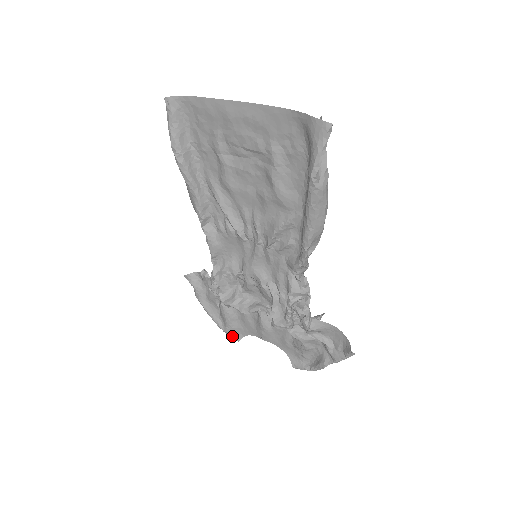
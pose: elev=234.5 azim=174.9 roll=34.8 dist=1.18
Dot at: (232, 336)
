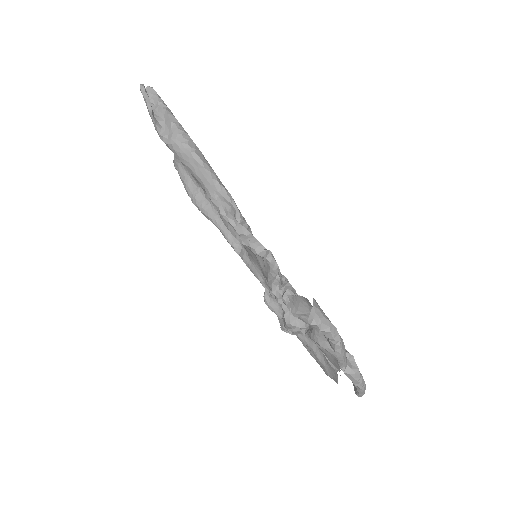
Dot at: (333, 379)
